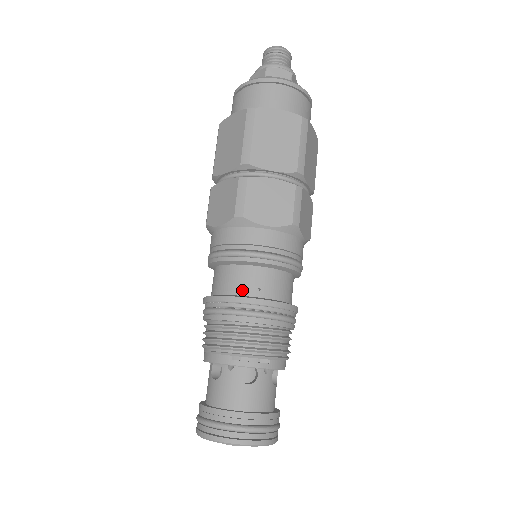
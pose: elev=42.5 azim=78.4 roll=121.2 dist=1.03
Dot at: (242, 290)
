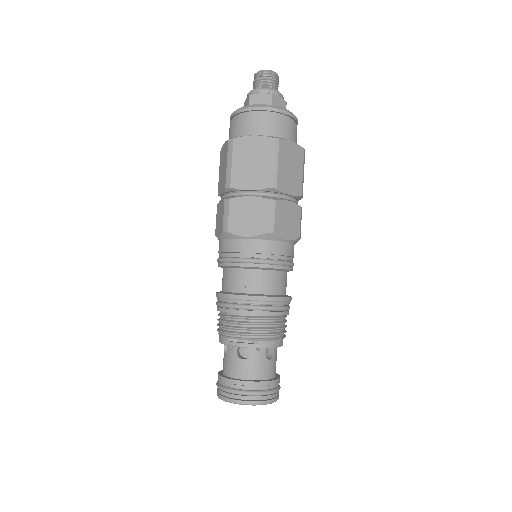
Dot at: (234, 288)
